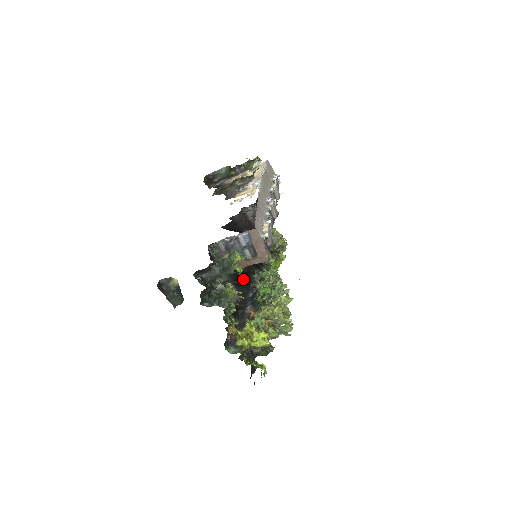
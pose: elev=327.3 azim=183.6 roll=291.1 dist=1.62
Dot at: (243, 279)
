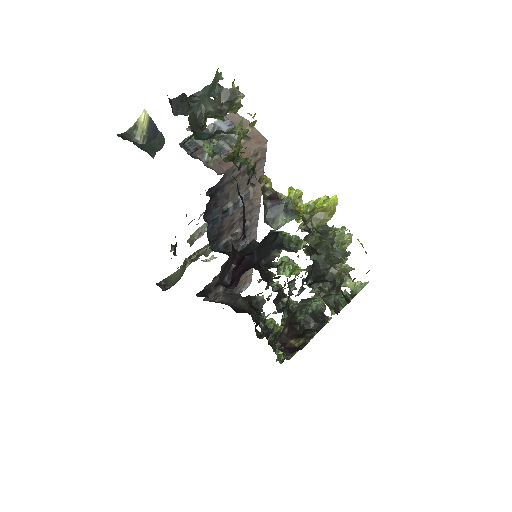
Dot at: occluded
